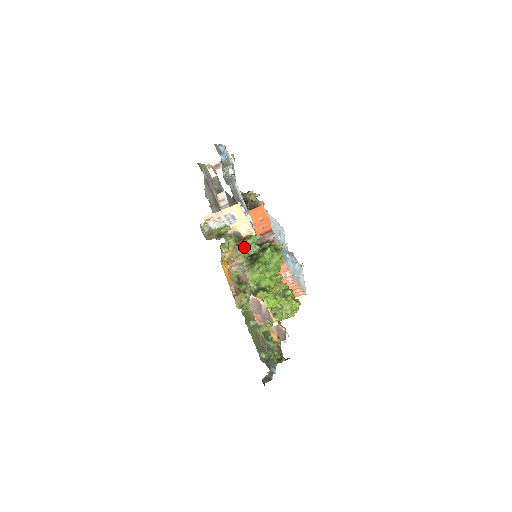
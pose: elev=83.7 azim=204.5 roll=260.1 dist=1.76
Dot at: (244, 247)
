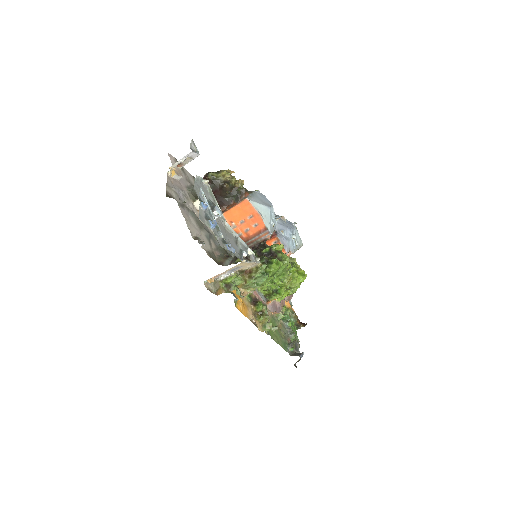
Dot at: (253, 282)
